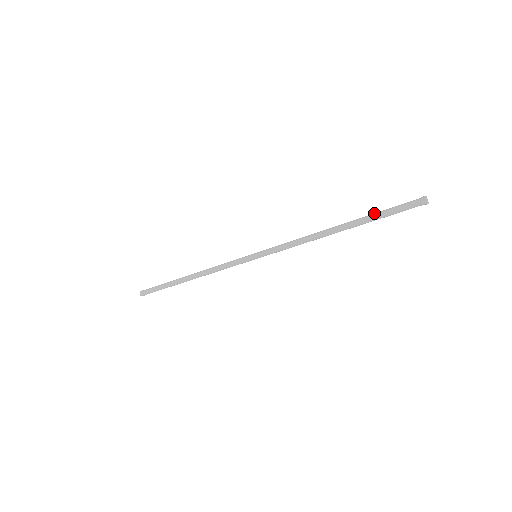
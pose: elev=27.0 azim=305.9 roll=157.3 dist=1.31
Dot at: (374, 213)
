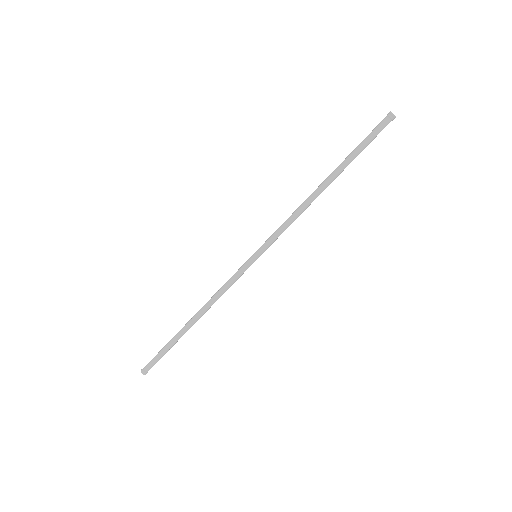
Dot at: (352, 151)
